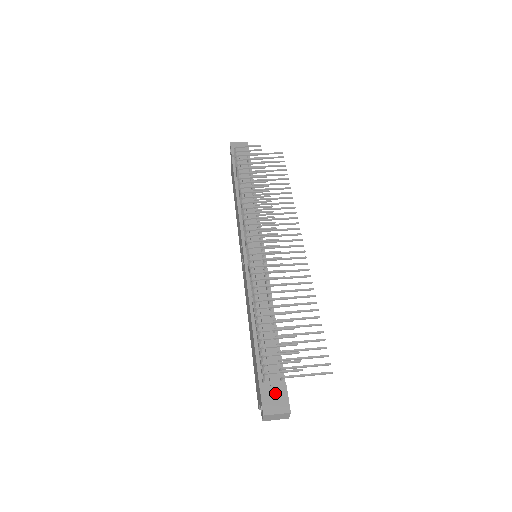
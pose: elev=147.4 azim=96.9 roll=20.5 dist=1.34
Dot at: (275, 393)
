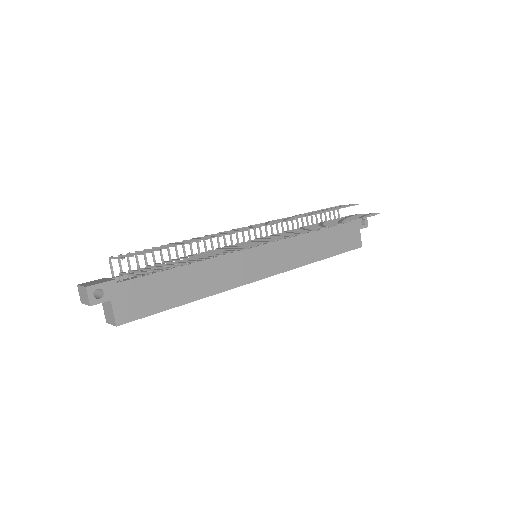
Dot at: (103, 280)
